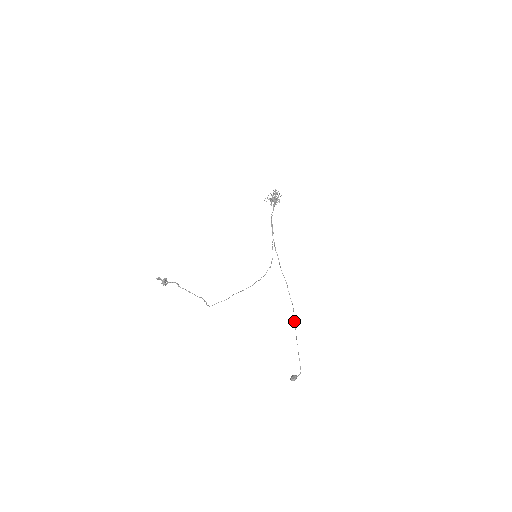
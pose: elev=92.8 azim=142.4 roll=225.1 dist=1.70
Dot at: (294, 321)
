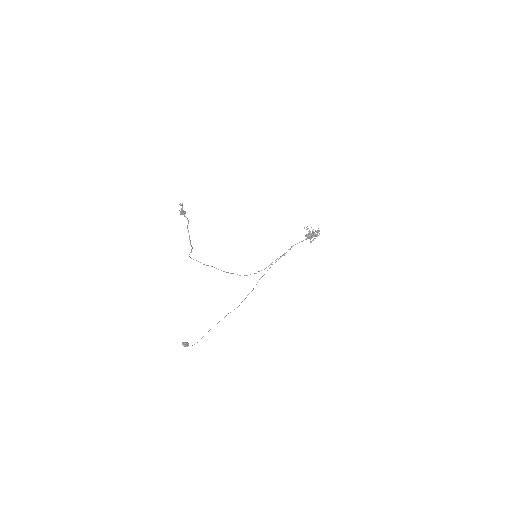
Dot at: occluded
